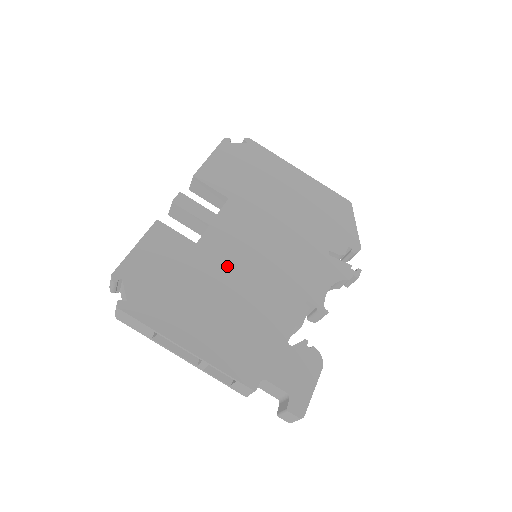
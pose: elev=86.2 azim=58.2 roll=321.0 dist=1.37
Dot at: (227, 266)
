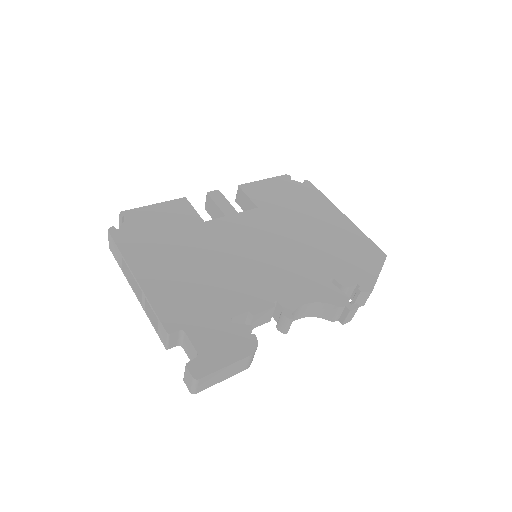
Dot at: (218, 245)
